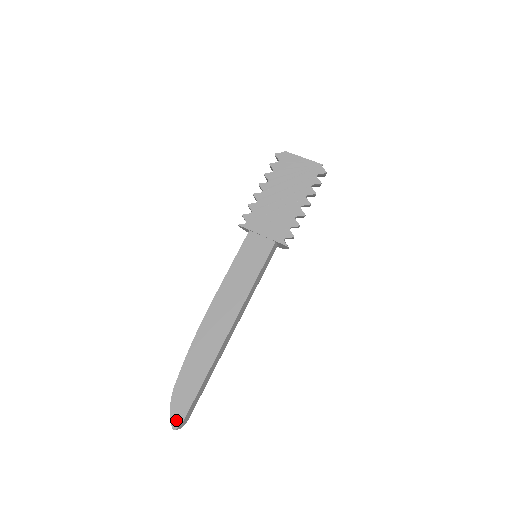
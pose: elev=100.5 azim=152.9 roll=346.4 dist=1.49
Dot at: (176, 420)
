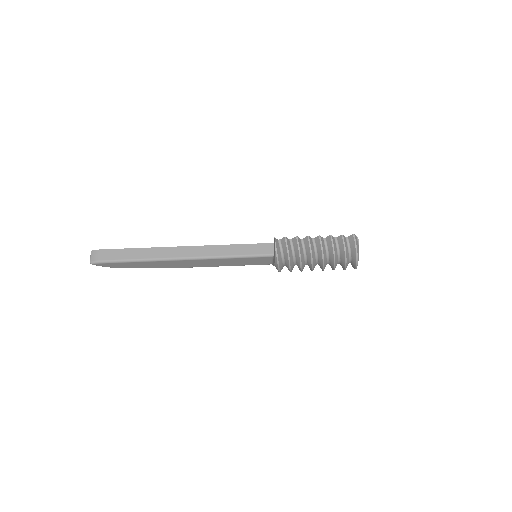
Dot at: occluded
